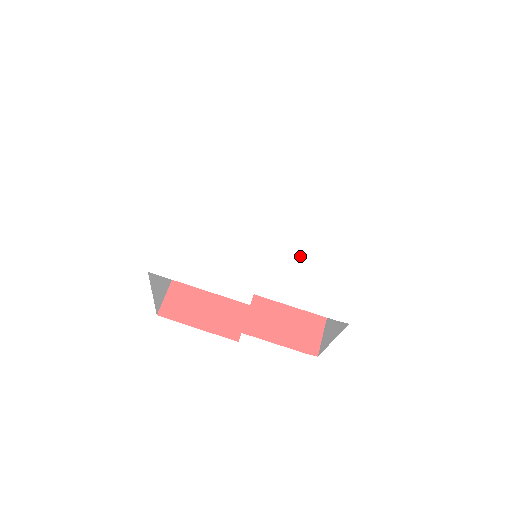
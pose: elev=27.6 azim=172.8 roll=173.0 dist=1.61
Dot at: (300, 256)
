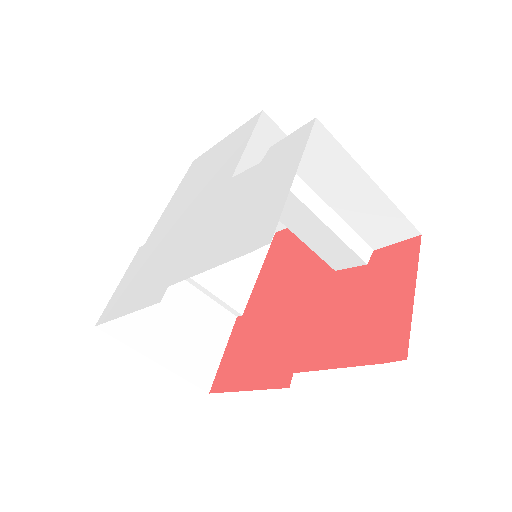
Dot at: (228, 206)
